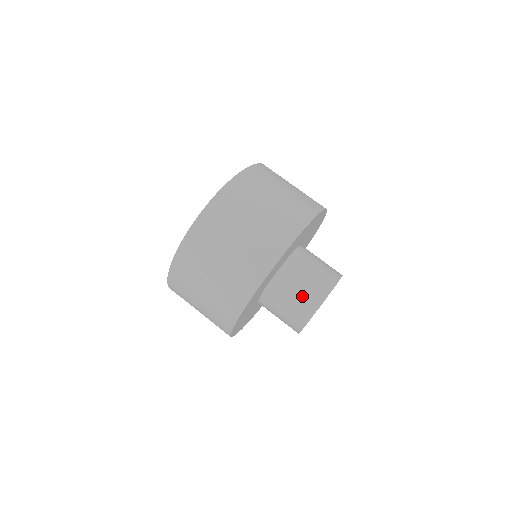
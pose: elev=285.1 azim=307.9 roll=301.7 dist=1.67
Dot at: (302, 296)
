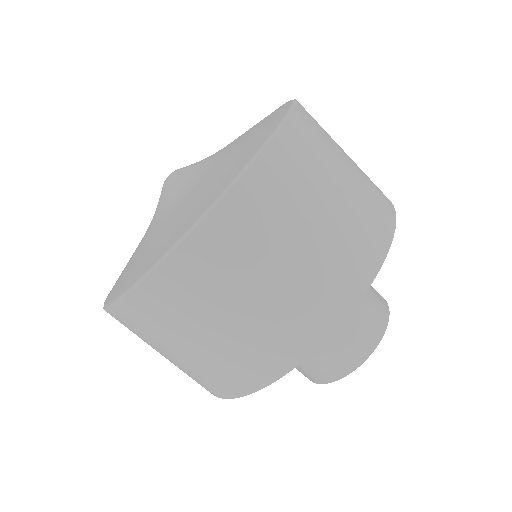
Dot at: (360, 321)
